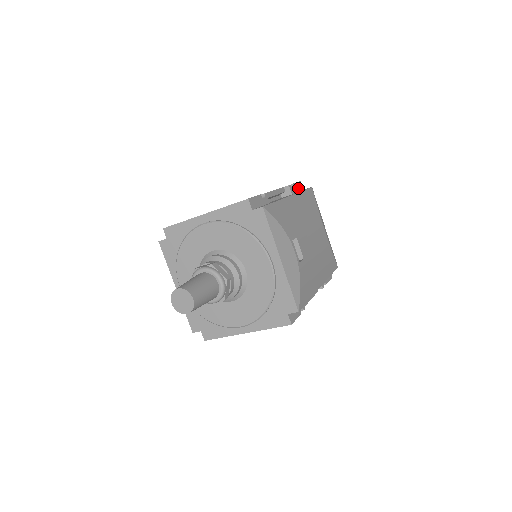
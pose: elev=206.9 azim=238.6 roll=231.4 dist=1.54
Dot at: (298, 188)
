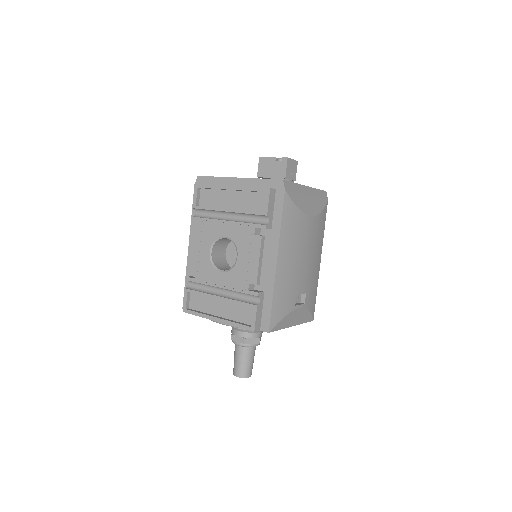
Dot at: (272, 204)
